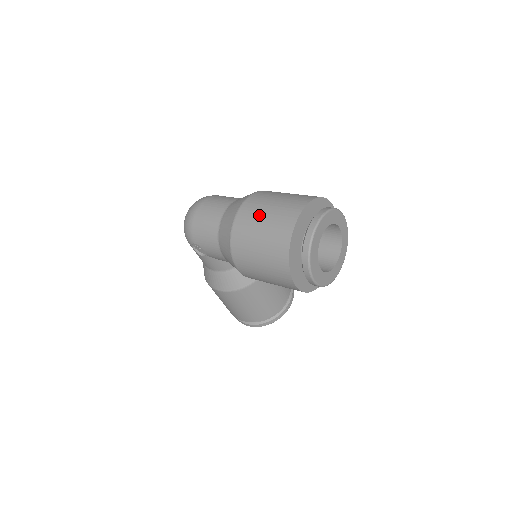
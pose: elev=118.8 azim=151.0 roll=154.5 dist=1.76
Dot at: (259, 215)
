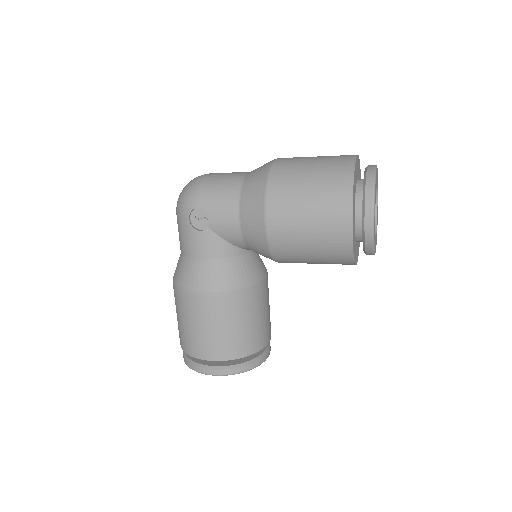
Dot at: (305, 159)
